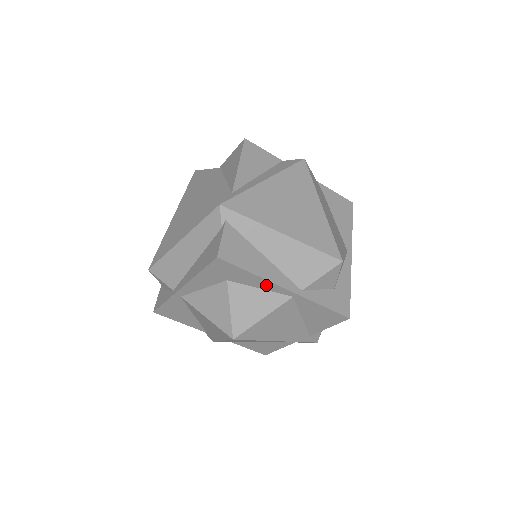
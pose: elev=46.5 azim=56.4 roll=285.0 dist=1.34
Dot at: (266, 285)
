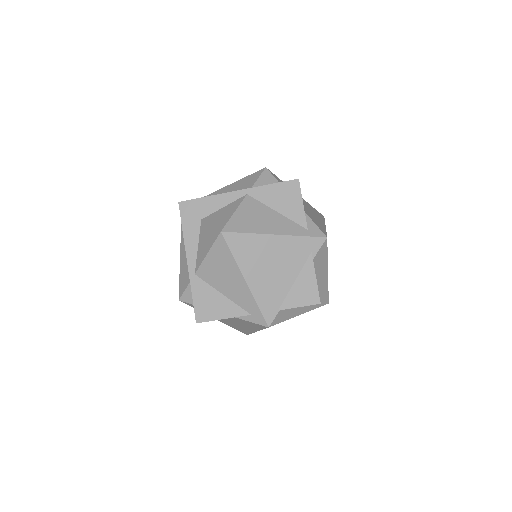
Dot at: (223, 200)
